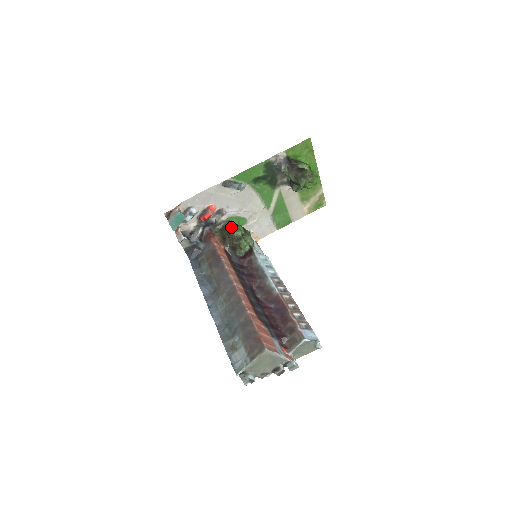
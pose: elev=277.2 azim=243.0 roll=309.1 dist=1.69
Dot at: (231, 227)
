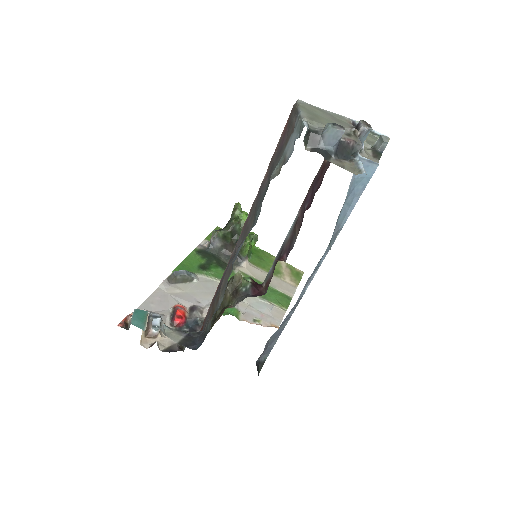
Dot at: occluded
